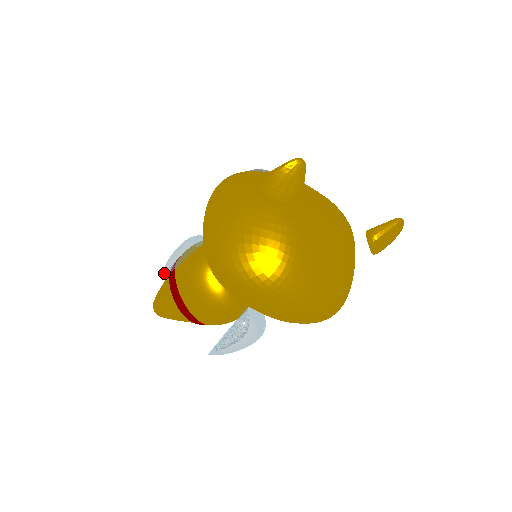
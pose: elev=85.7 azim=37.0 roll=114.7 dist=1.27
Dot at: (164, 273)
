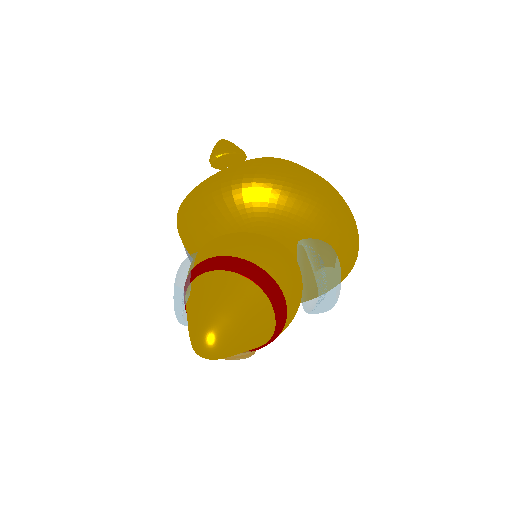
Dot at: (181, 292)
